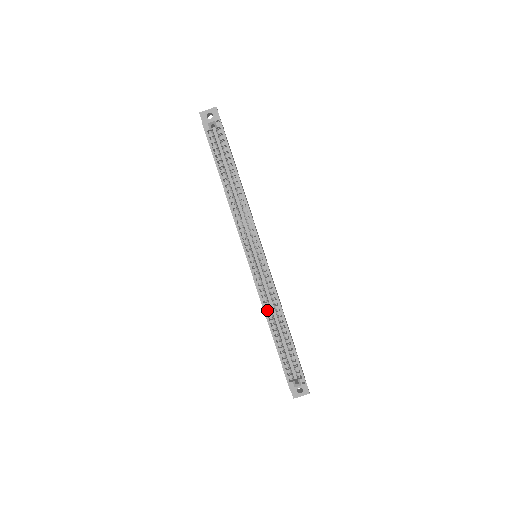
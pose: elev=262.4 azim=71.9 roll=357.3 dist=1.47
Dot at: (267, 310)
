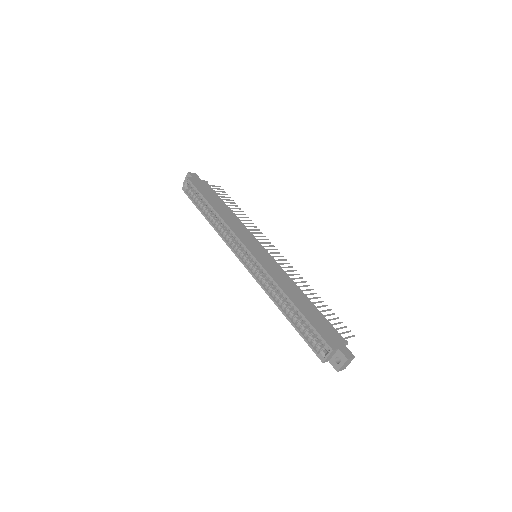
Dot at: (272, 295)
